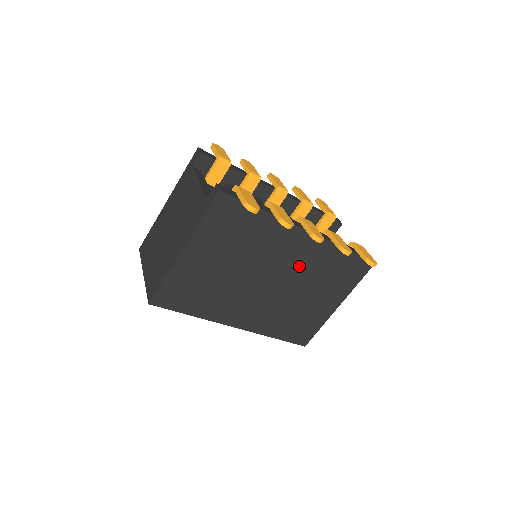
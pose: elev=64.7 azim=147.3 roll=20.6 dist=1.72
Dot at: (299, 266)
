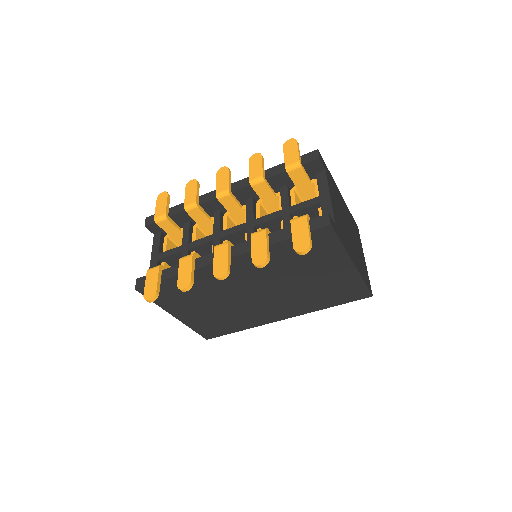
Dot at: (261, 274)
